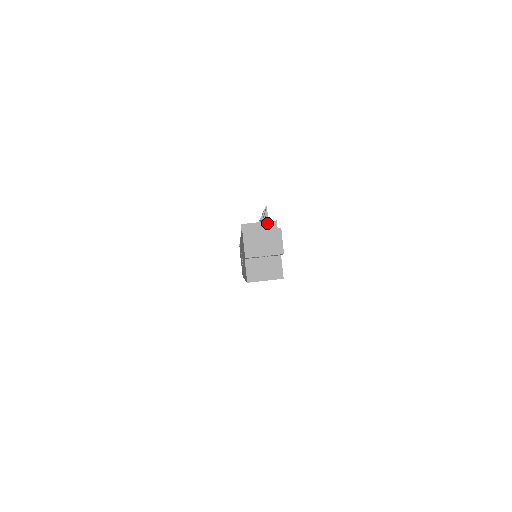
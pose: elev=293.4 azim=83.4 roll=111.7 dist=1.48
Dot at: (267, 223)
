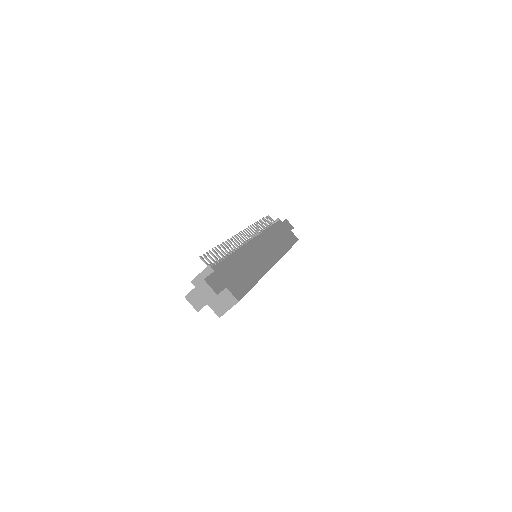
Dot at: (205, 270)
